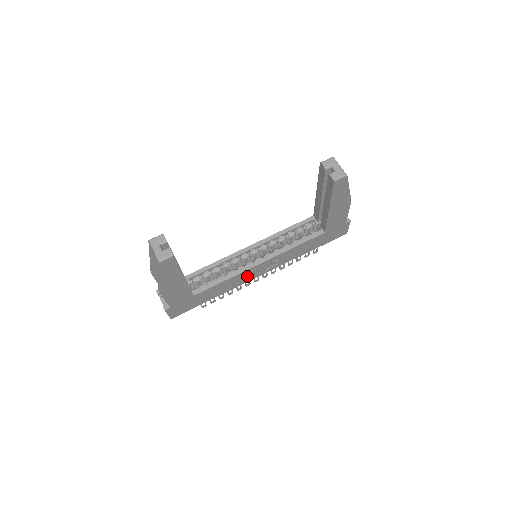
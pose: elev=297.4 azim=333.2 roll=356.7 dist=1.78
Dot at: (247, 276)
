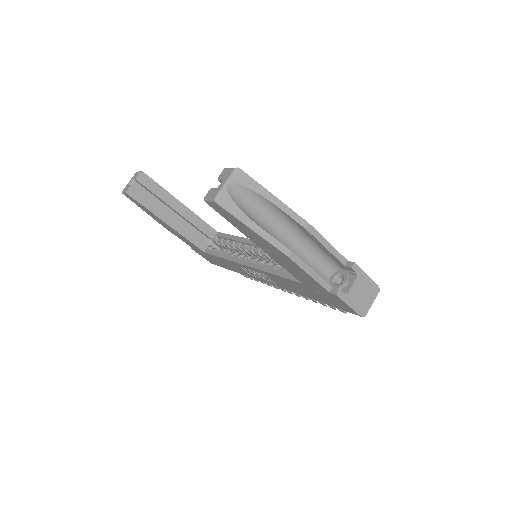
Dot at: occluded
